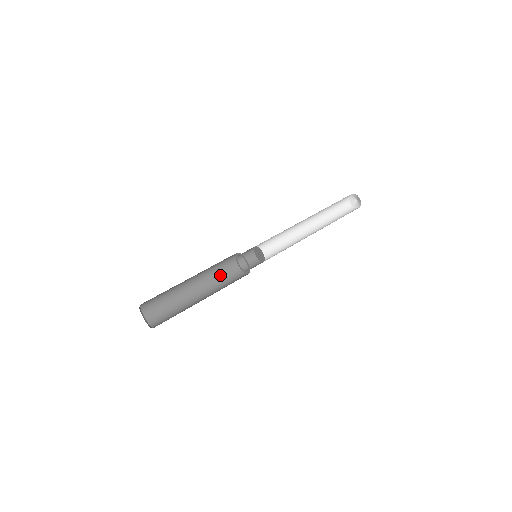
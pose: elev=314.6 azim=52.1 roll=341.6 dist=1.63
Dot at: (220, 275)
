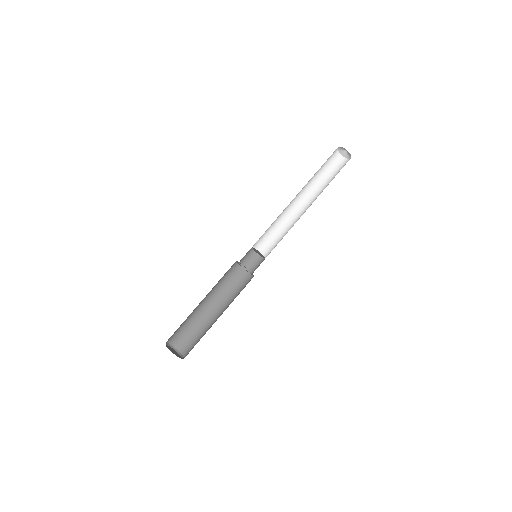
Dot at: (230, 286)
